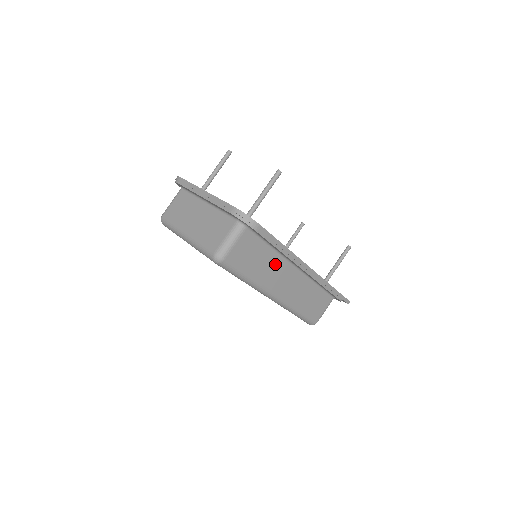
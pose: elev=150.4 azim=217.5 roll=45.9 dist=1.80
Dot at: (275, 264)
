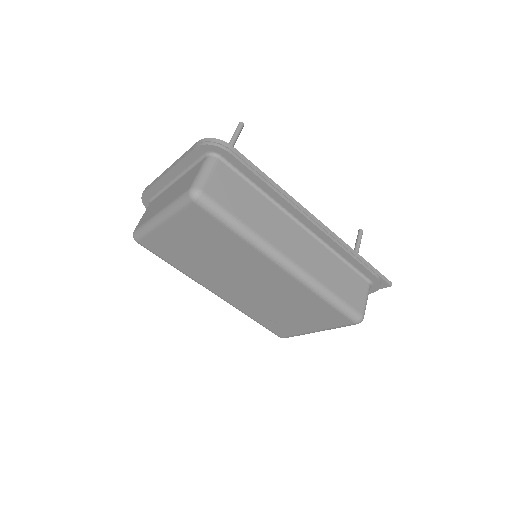
Dot at: (272, 215)
